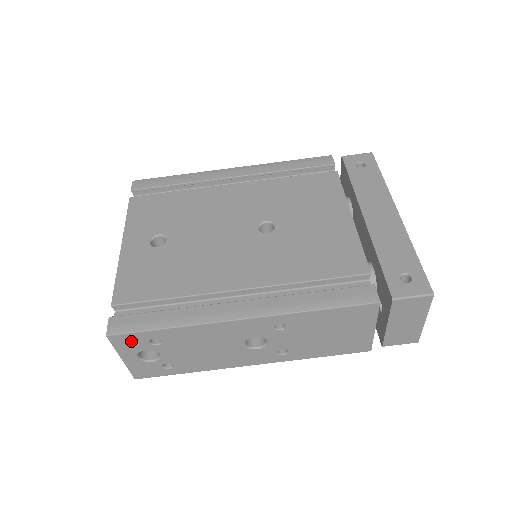
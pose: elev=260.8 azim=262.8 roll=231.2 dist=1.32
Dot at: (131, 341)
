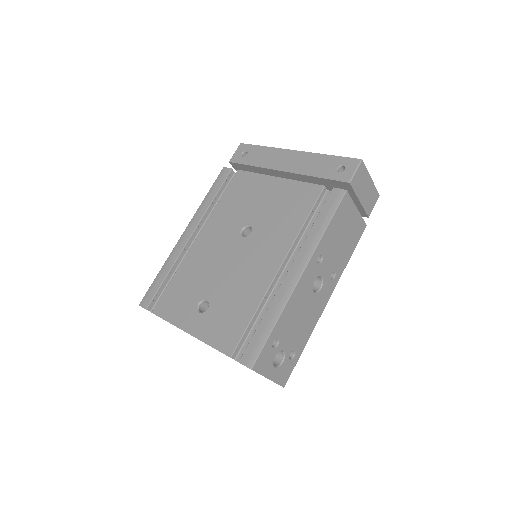
Dot at: (264, 358)
